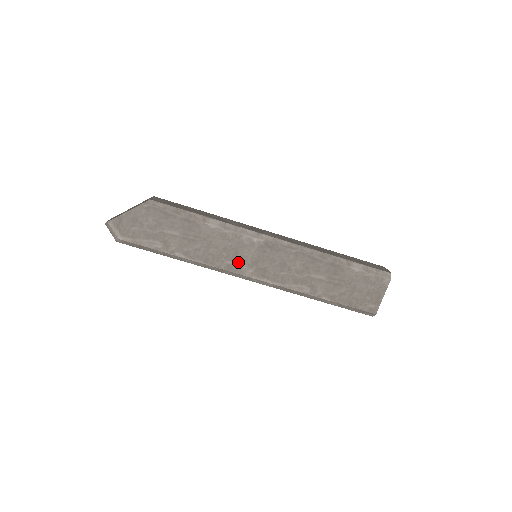
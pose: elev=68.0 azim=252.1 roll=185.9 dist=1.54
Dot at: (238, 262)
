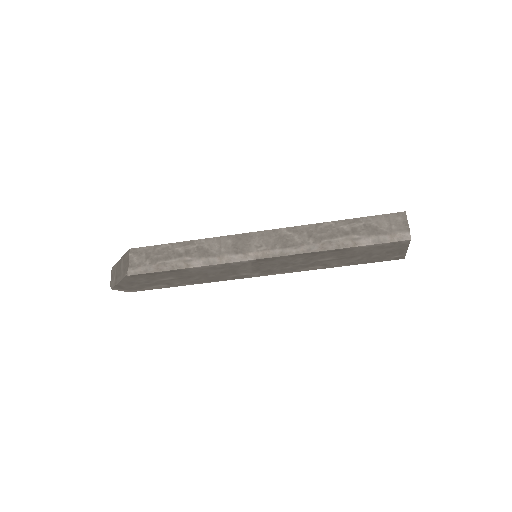
Dot at: (241, 274)
